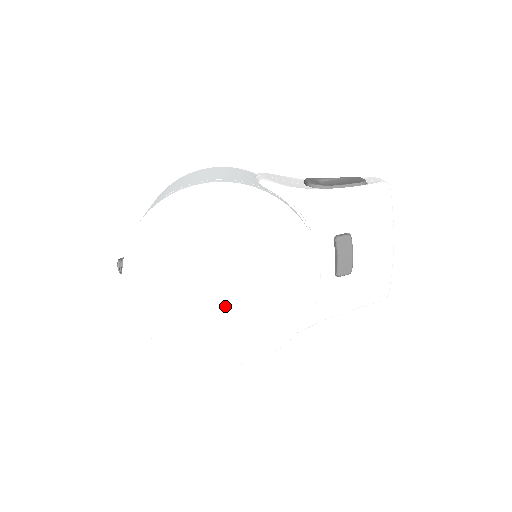
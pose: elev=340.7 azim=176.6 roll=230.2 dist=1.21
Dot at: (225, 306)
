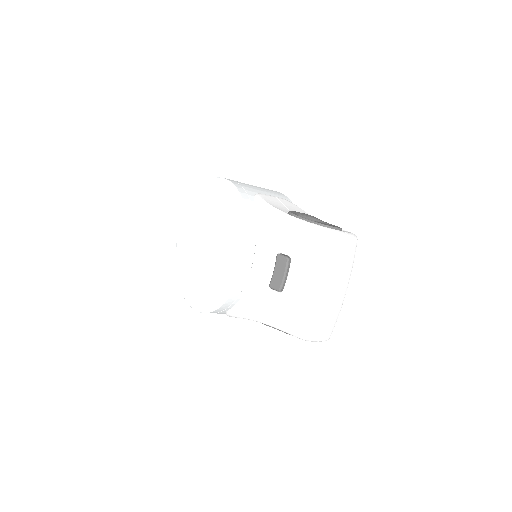
Dot at: (203, 263)
